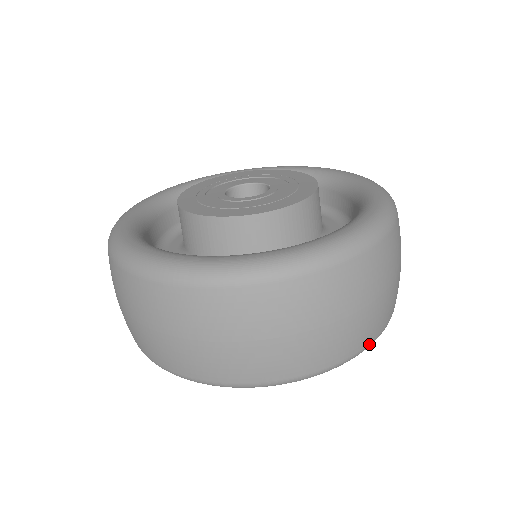
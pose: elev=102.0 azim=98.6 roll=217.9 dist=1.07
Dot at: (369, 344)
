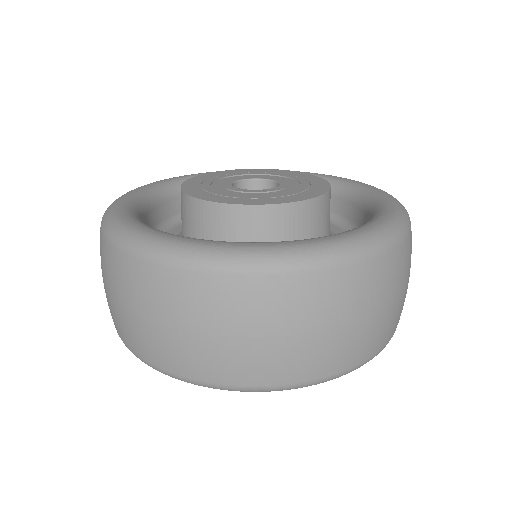
Dot at: (382, 349)
